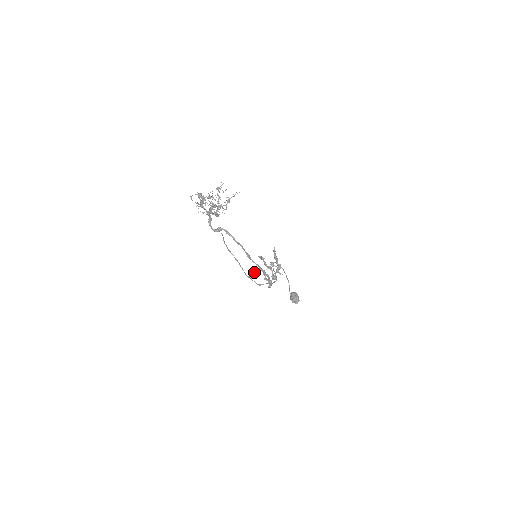
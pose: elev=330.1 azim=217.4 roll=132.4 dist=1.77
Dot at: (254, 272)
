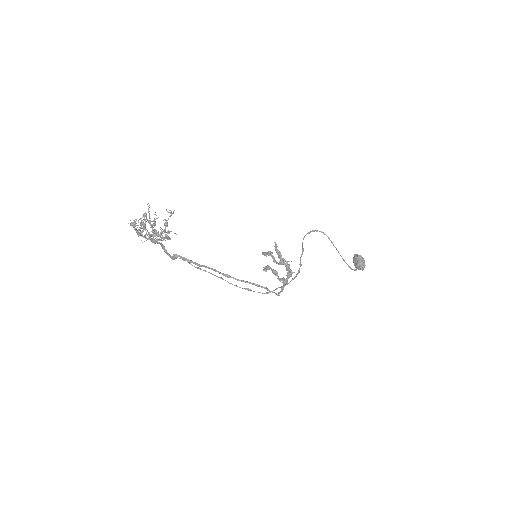
Dot at: (265, 270)
